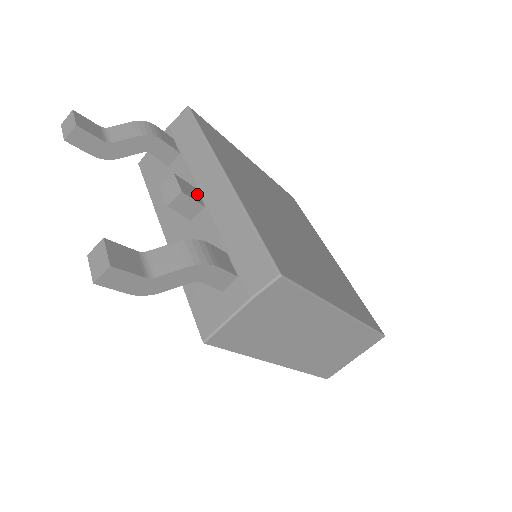
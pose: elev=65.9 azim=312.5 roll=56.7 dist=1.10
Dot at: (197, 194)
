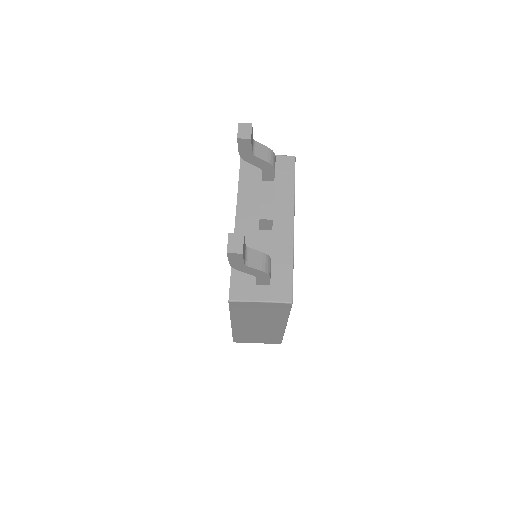
Dot at: (273, 219)
